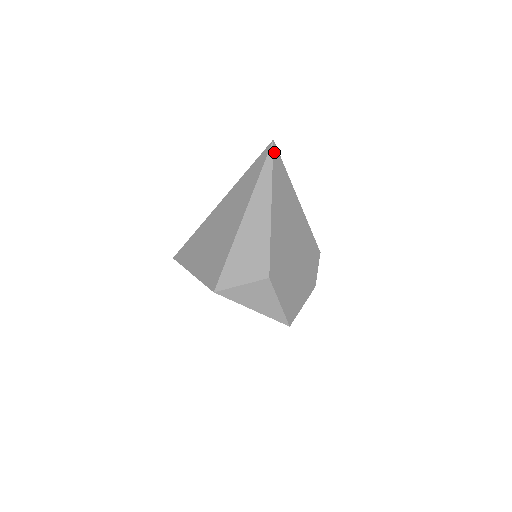
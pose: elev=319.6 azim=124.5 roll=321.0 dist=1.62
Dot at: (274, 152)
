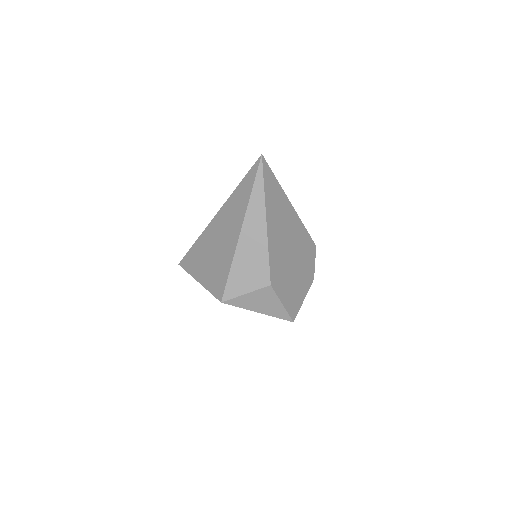
Dot at: (264, 166)
